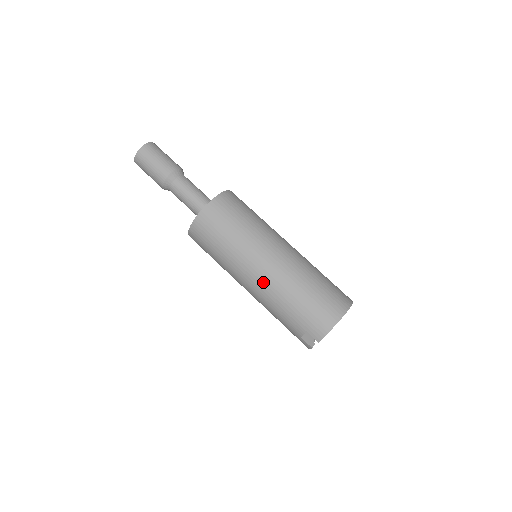
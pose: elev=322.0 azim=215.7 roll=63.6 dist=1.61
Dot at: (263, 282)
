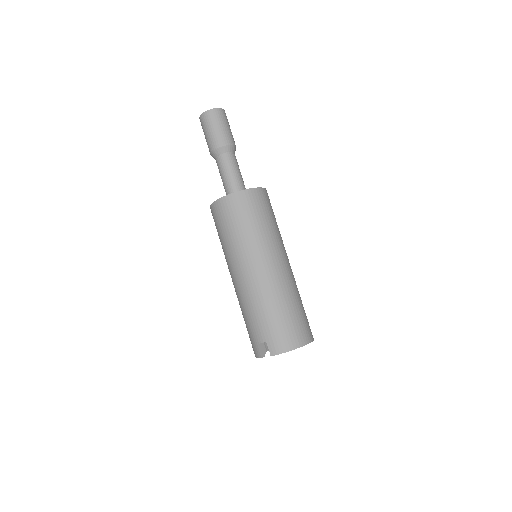
Dot at: (254, 281)
